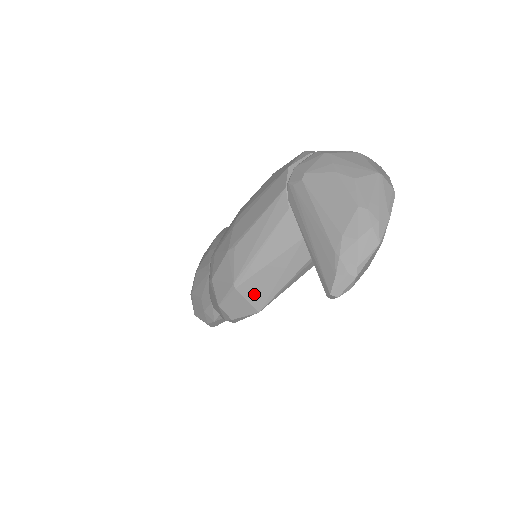
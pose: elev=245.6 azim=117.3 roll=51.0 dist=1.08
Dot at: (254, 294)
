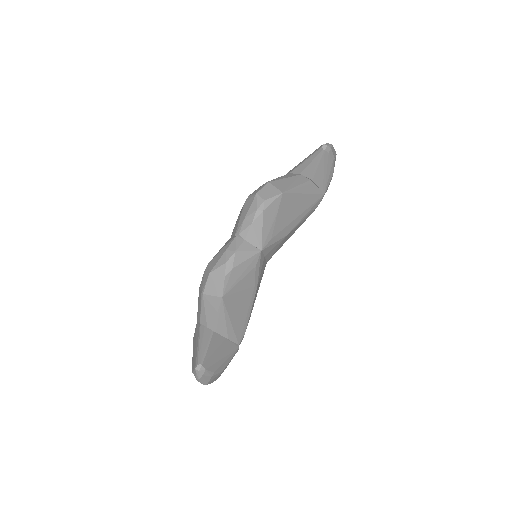
Dot at: (279, 186)
